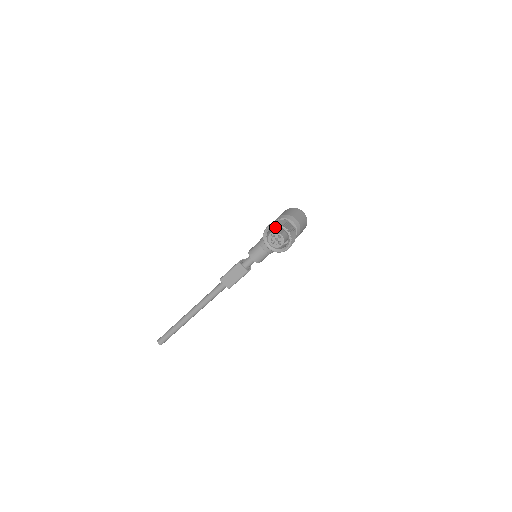
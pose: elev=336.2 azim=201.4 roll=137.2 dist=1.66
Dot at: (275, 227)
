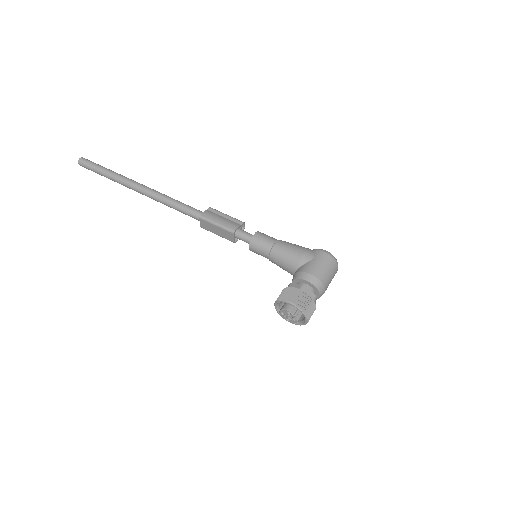
Dot at: occluded
